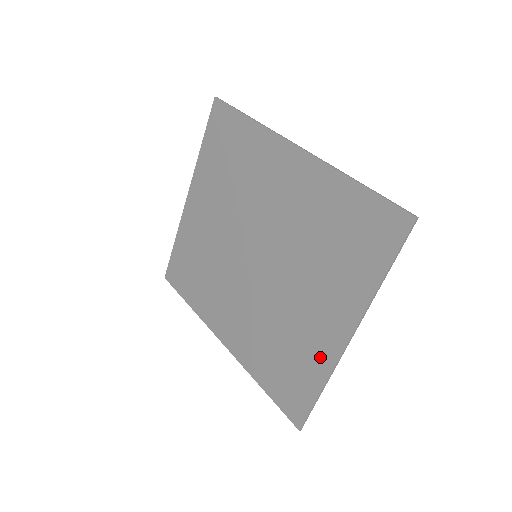
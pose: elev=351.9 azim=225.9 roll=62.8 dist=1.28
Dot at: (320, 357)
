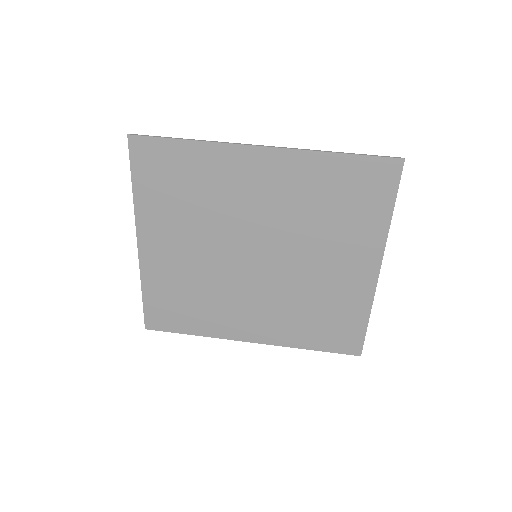
Dot at: (358, 297)
